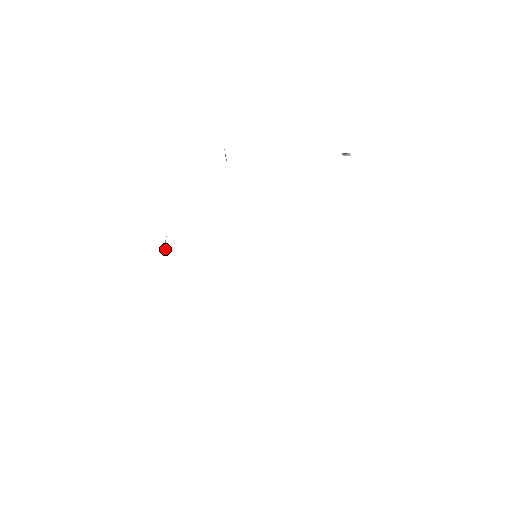
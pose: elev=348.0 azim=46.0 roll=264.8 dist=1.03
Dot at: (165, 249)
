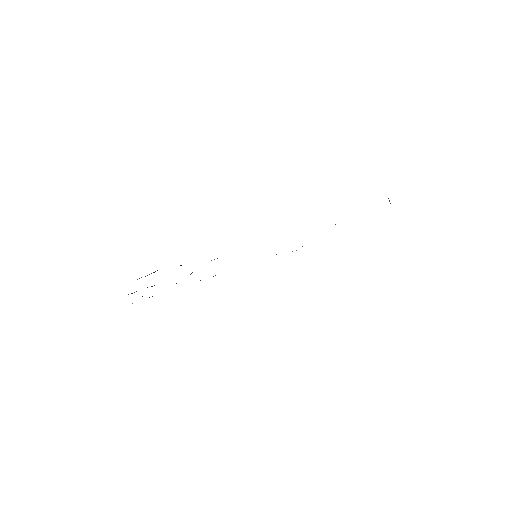
Dot at: occluded
